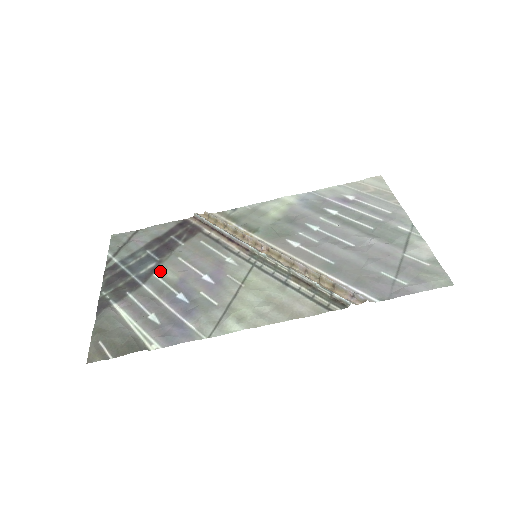
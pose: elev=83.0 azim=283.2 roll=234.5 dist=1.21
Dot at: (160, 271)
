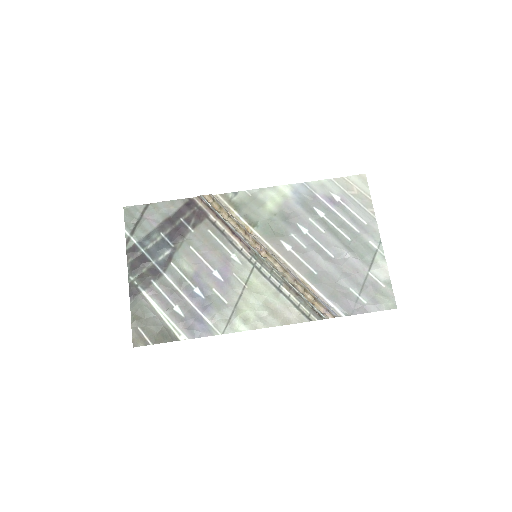
Dot at: (176, 261)
